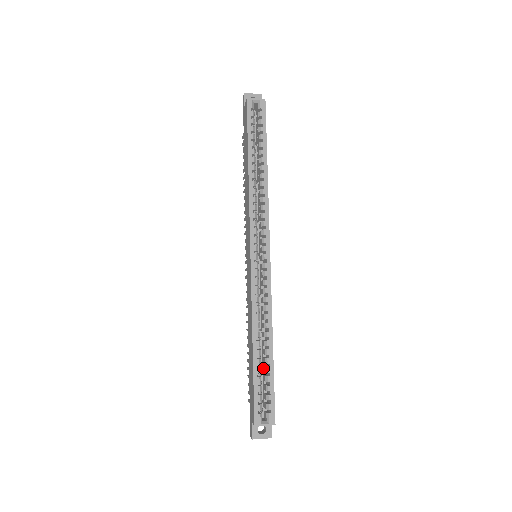
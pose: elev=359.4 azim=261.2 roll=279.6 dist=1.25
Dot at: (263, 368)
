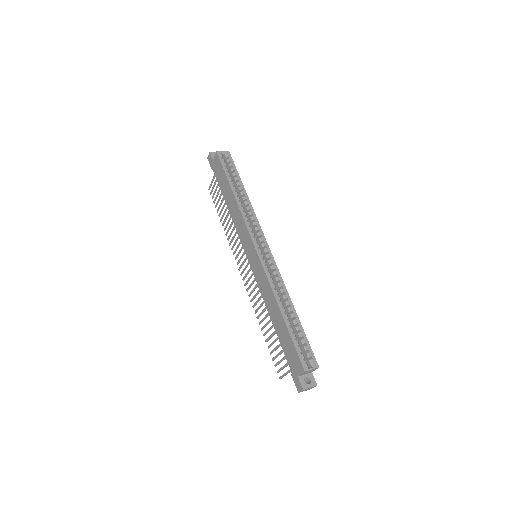
Dot at: occluded
